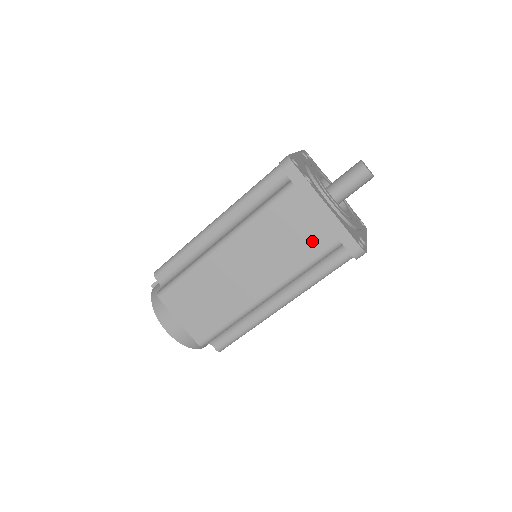
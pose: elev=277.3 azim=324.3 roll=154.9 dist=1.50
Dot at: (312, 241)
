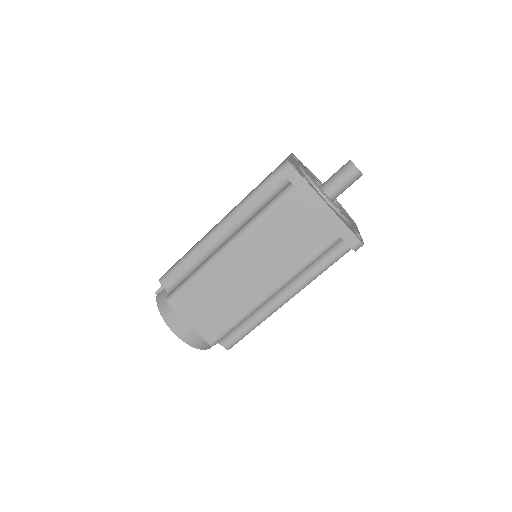
Dot at: (314, 238)
